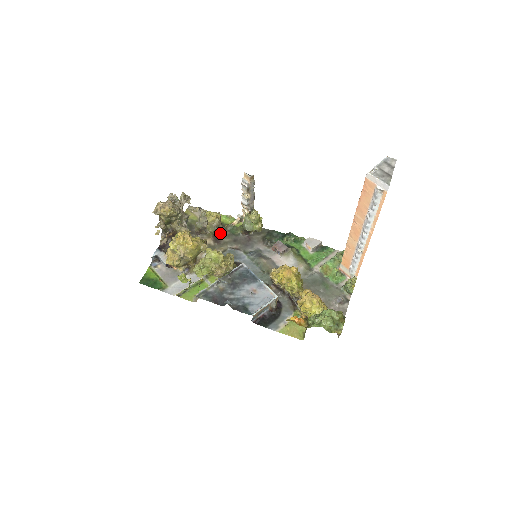
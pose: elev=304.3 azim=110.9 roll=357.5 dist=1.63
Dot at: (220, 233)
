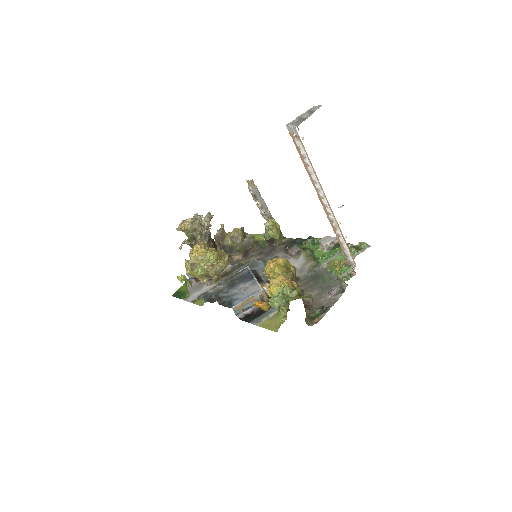
Dot at: (251, 249)
